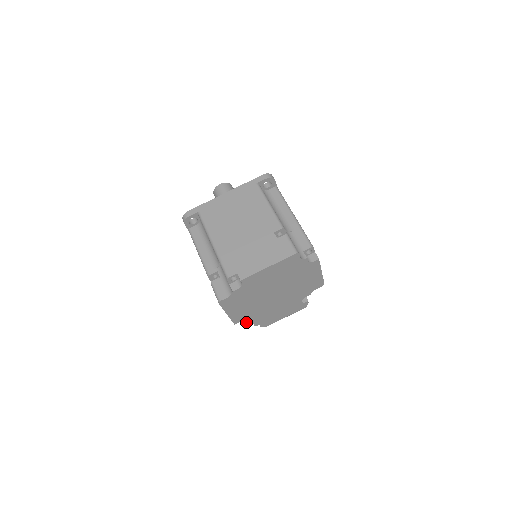
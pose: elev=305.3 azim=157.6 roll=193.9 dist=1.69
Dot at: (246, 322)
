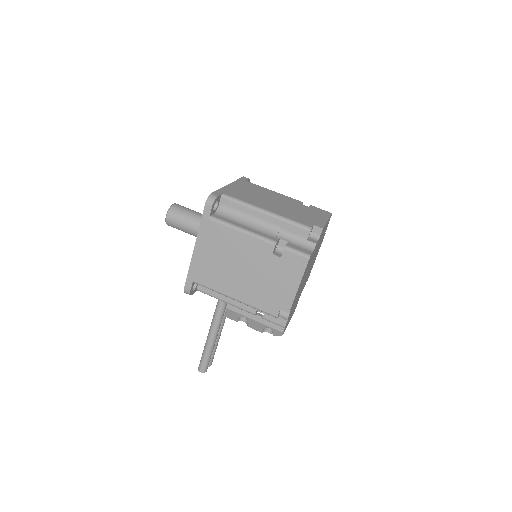
Dot at: (289, 314)
